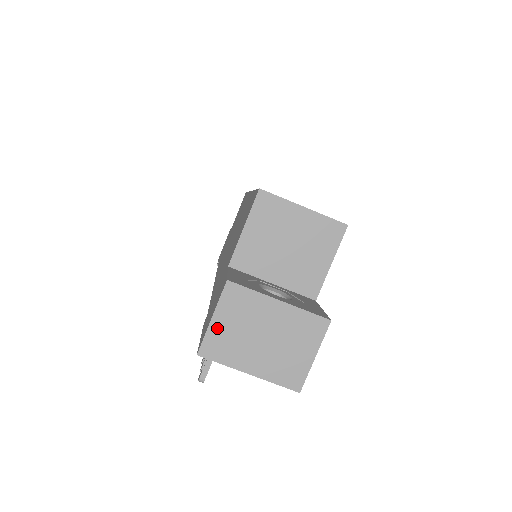
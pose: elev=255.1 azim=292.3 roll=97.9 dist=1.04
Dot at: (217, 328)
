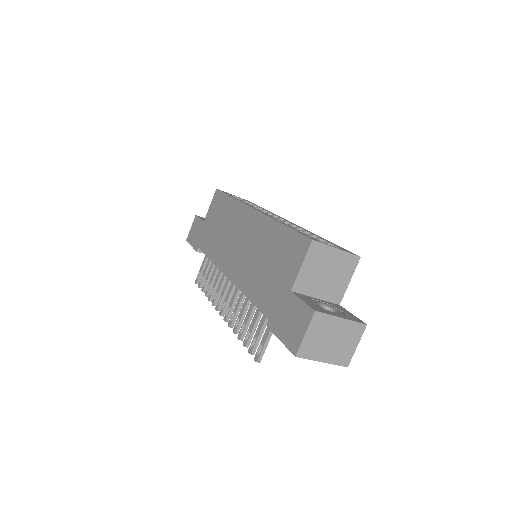
Dot at: (308, 339)
